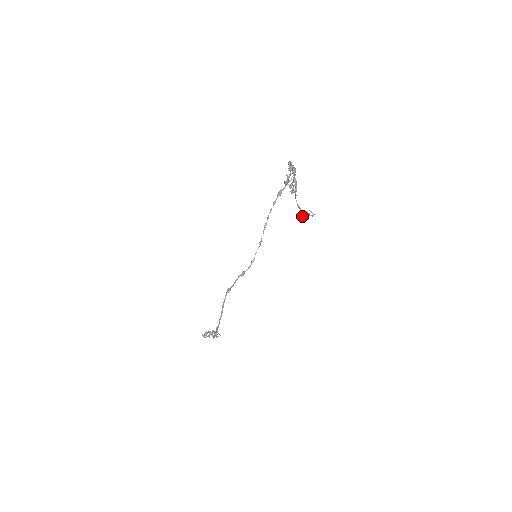
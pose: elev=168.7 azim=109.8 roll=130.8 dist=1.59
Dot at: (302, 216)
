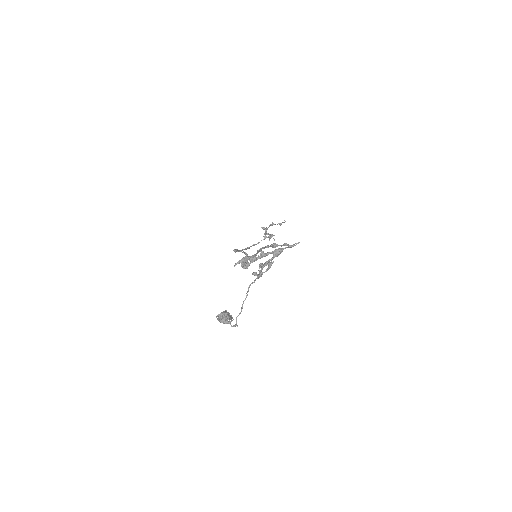
Dot at: (218, 319)
